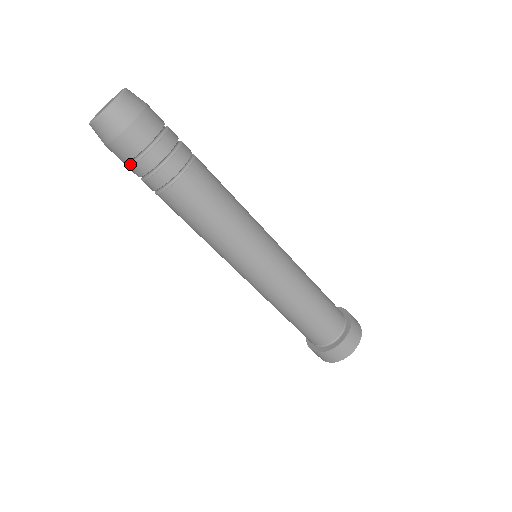
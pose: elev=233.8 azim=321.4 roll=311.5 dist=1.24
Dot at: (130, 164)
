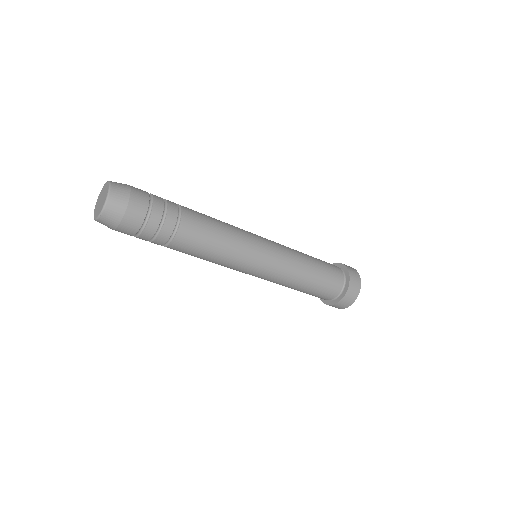
Dot at: occluded
